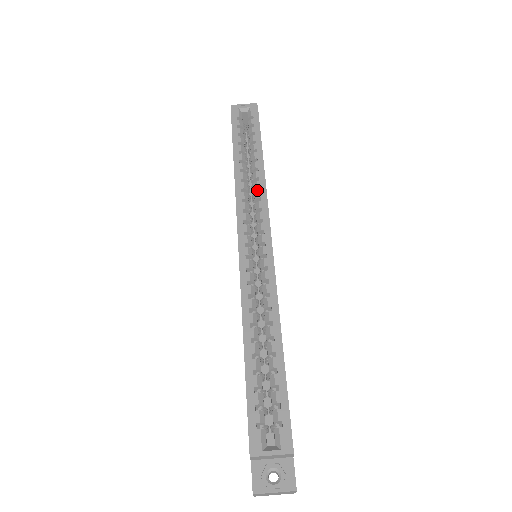
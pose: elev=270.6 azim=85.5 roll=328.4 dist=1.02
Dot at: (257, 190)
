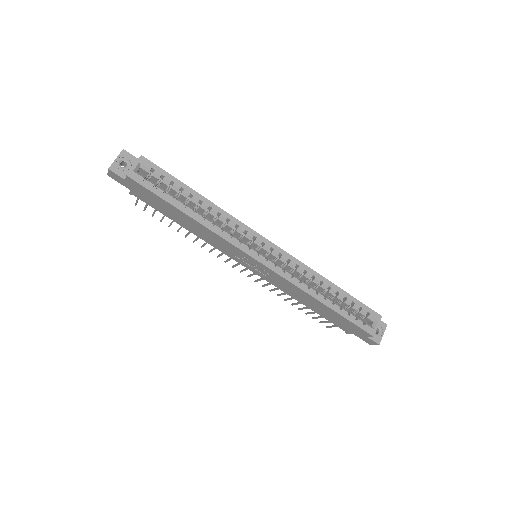
Dot at: (225, 221)
